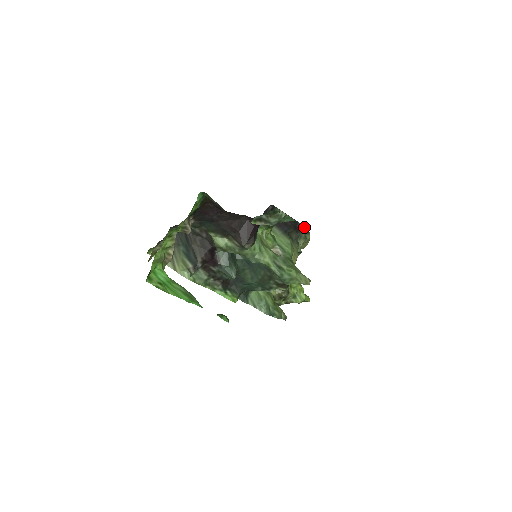
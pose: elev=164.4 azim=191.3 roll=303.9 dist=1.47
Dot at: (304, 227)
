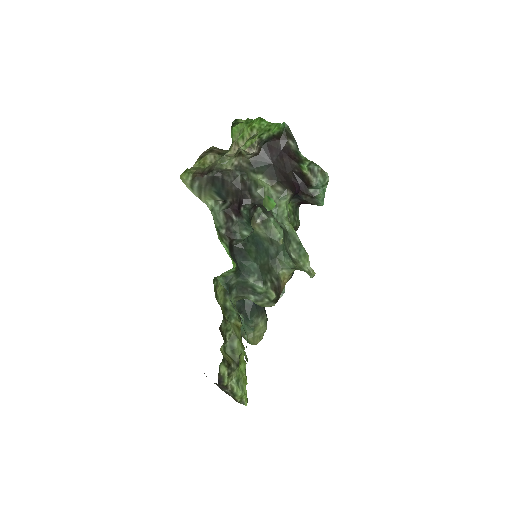
Dot at: occluded
